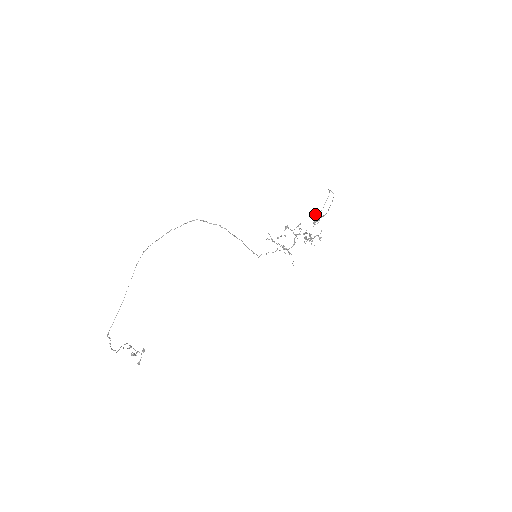
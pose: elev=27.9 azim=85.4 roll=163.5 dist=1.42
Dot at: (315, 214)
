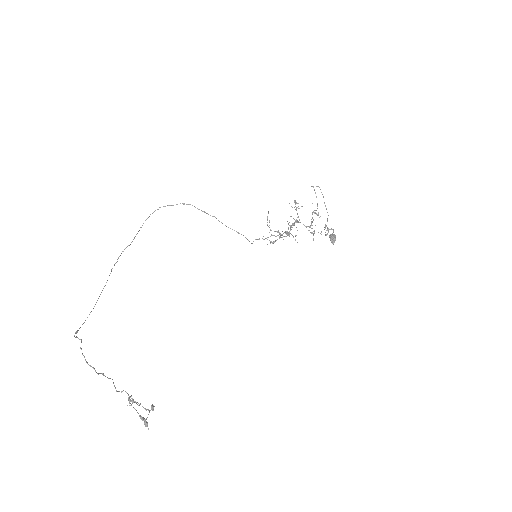
Dot at: occluded
